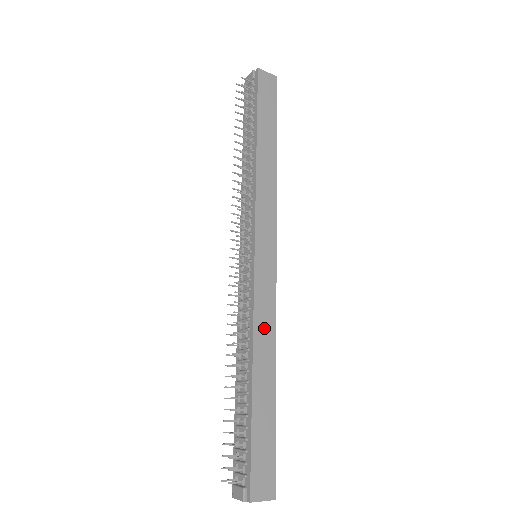
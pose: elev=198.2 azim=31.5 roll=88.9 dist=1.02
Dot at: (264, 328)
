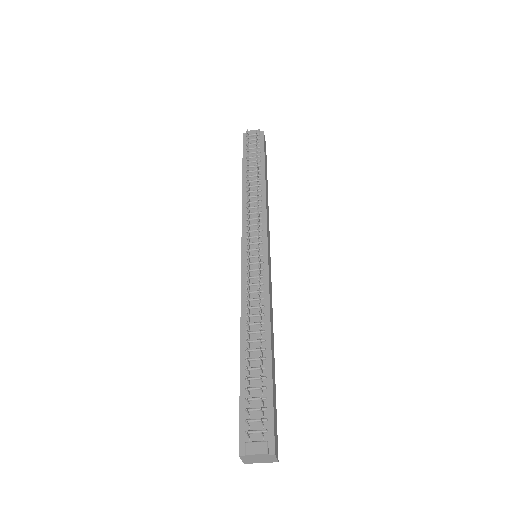
Dot at: (271, 311)
